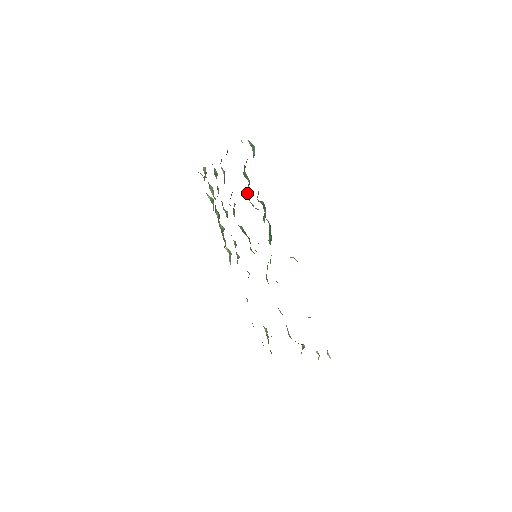
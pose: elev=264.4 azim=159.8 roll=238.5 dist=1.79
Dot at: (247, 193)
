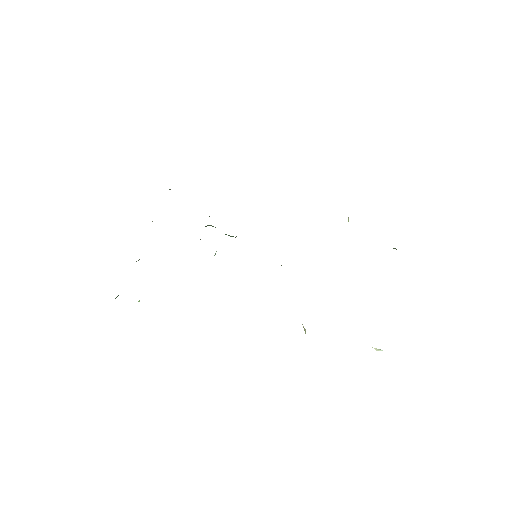
Dot at: occluded
